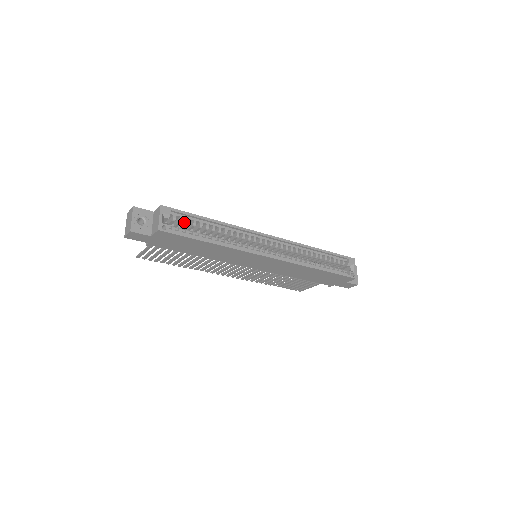
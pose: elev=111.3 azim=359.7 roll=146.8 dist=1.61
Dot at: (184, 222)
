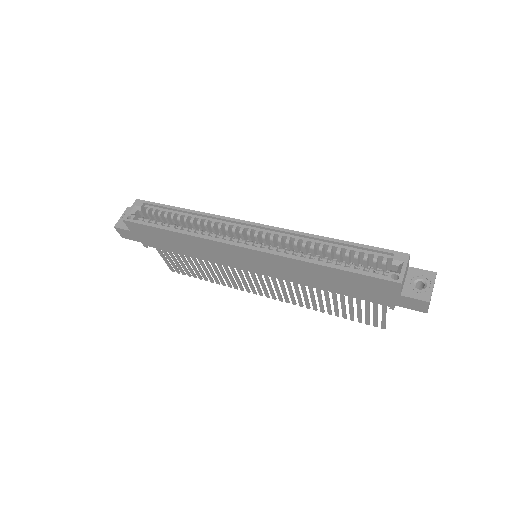
Dot at: (161, 215)
